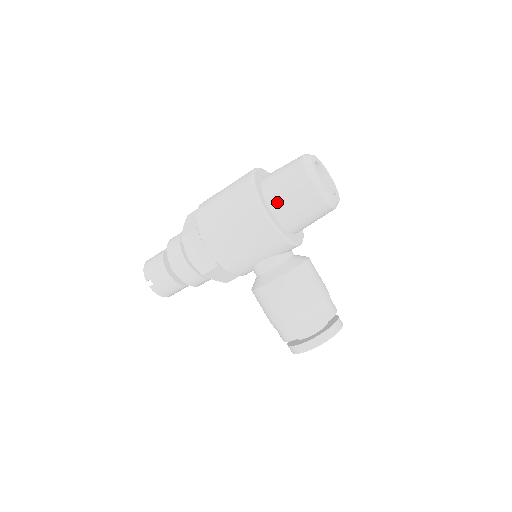
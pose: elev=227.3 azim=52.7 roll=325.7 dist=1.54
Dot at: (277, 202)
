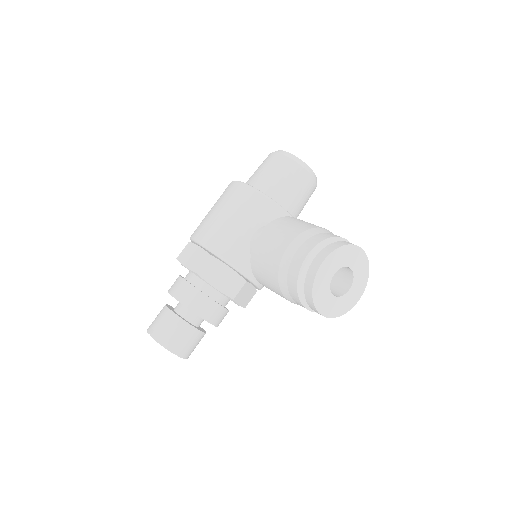
Dot at: (252, 180)
